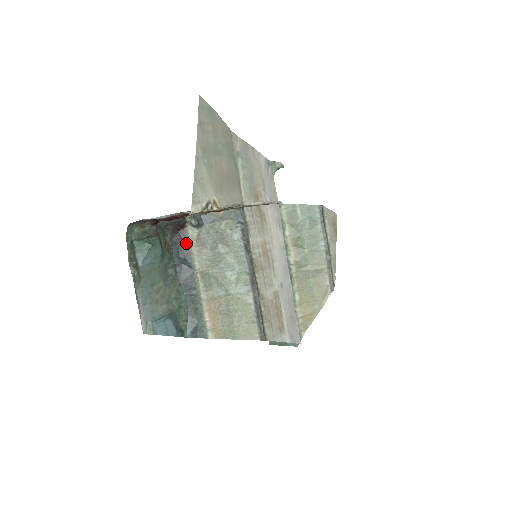
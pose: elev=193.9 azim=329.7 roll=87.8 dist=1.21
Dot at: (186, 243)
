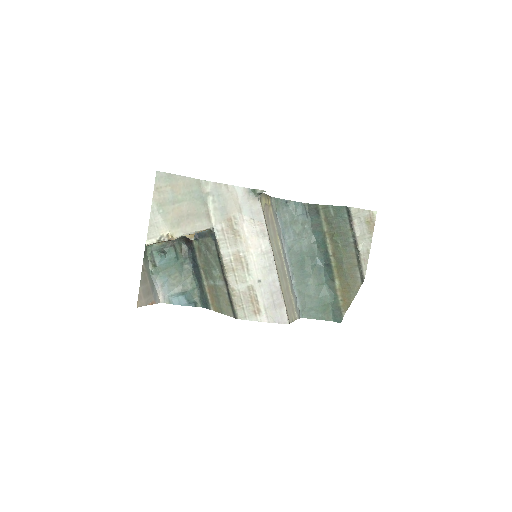
Dot at: (193, 250)
